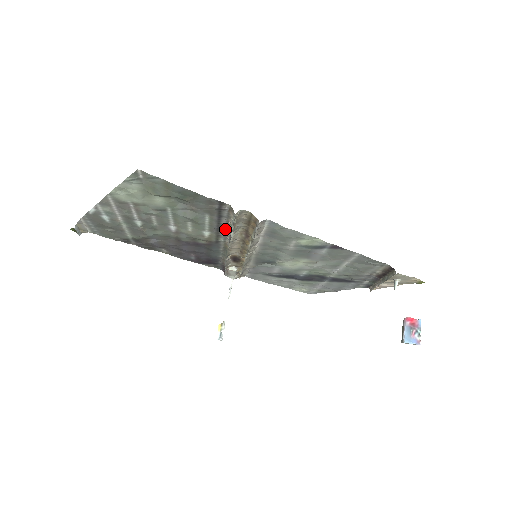
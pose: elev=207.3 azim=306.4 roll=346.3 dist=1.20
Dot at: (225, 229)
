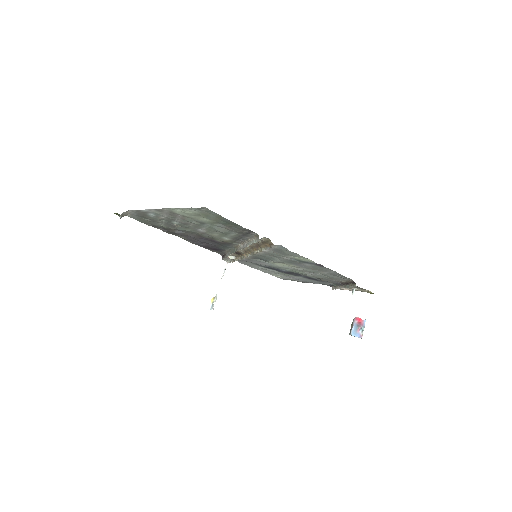
Dot at: (243, 240)
